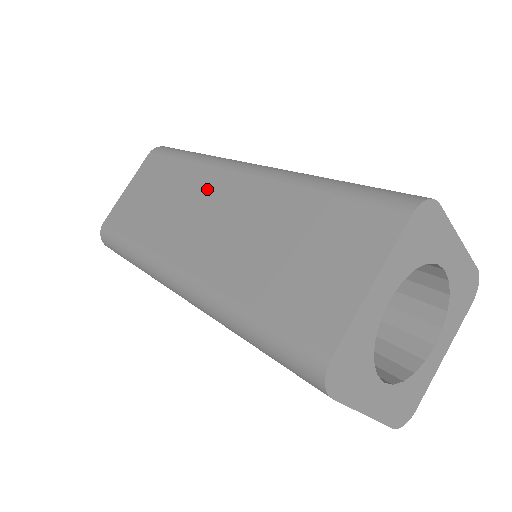
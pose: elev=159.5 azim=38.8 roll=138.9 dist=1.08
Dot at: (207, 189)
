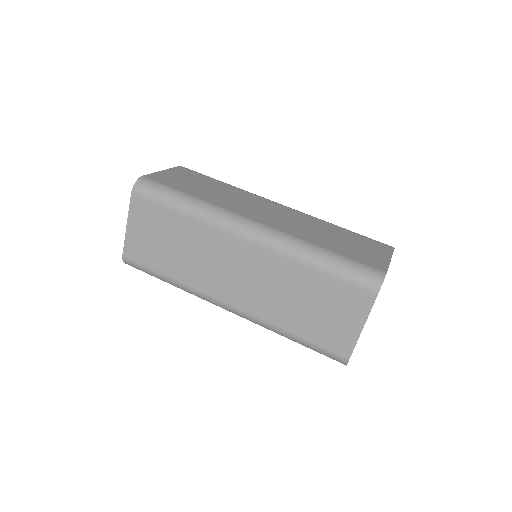
Dot at: (222, 247)
